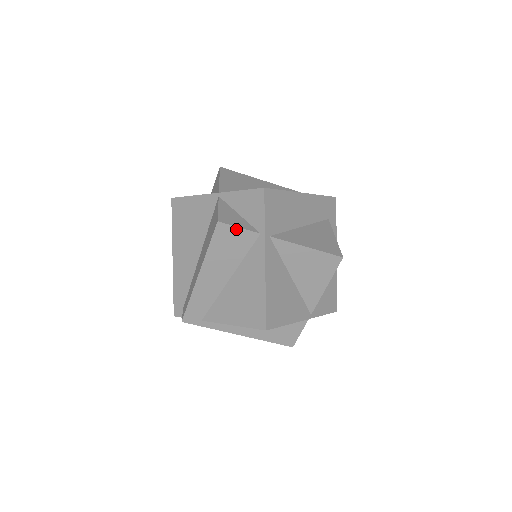
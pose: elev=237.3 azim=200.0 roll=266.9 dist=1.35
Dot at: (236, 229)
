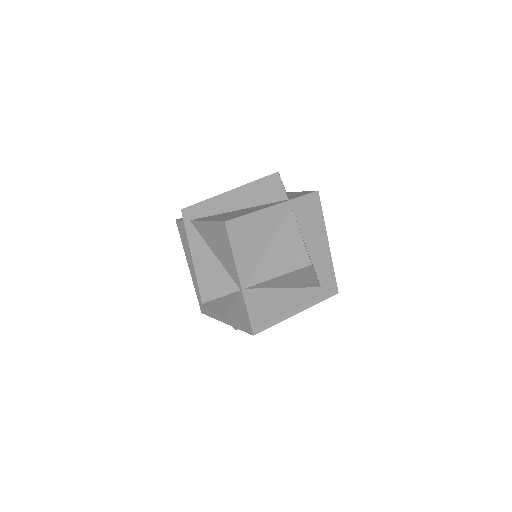
Dot at: (281, 185)
